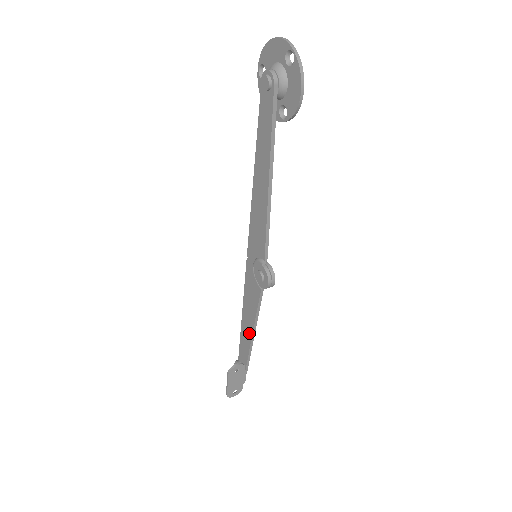
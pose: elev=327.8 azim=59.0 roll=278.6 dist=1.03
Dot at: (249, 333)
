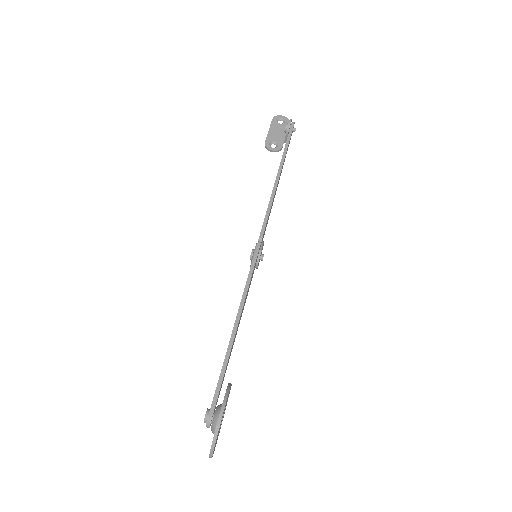
Dot at: occluded
